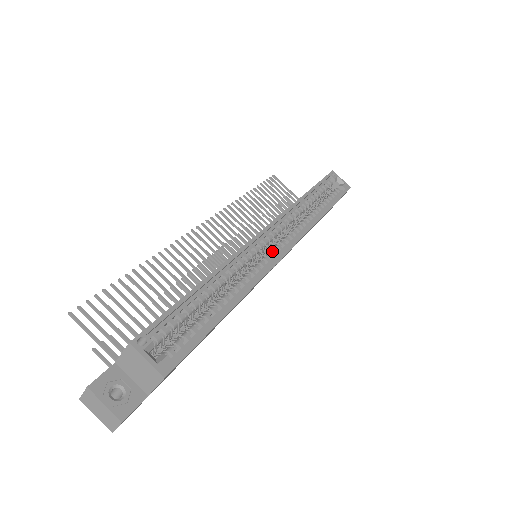
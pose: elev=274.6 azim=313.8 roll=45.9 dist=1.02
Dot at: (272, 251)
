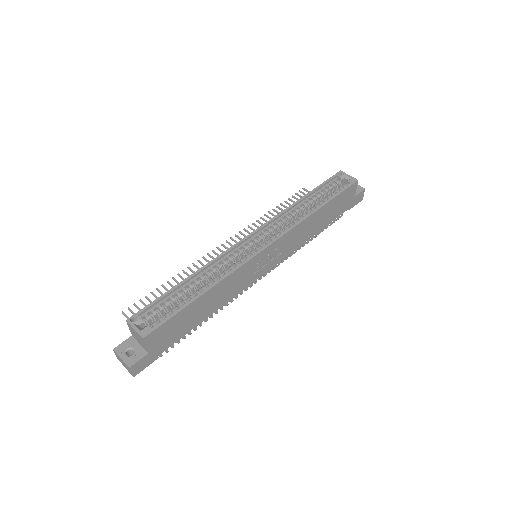
Dot at: (255, 250)
